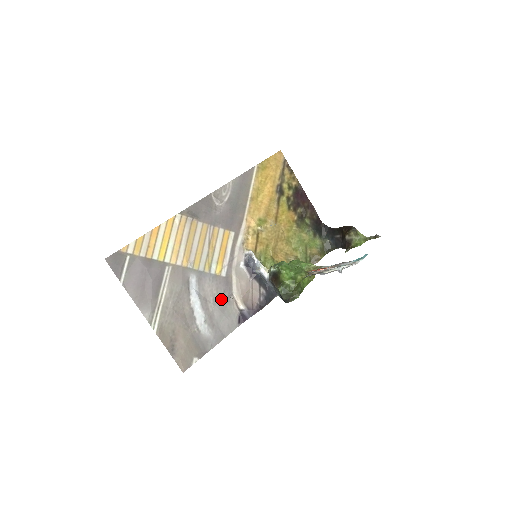
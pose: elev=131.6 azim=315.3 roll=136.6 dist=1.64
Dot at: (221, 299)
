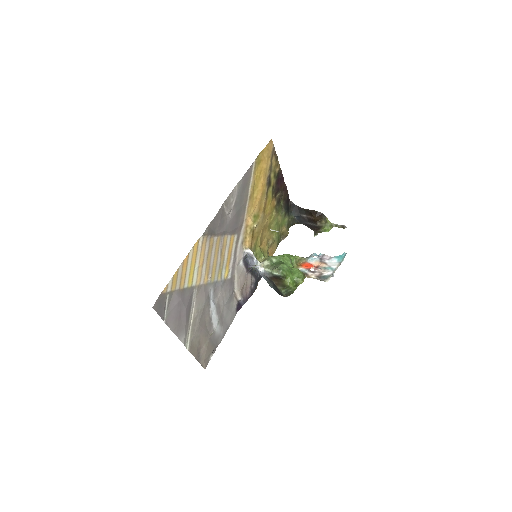
Dot at: (228, 299)
